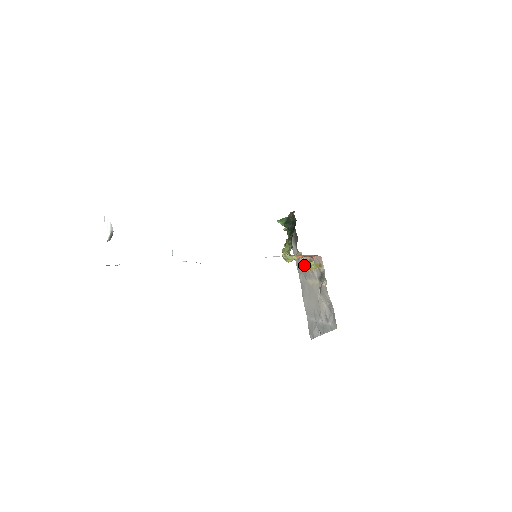
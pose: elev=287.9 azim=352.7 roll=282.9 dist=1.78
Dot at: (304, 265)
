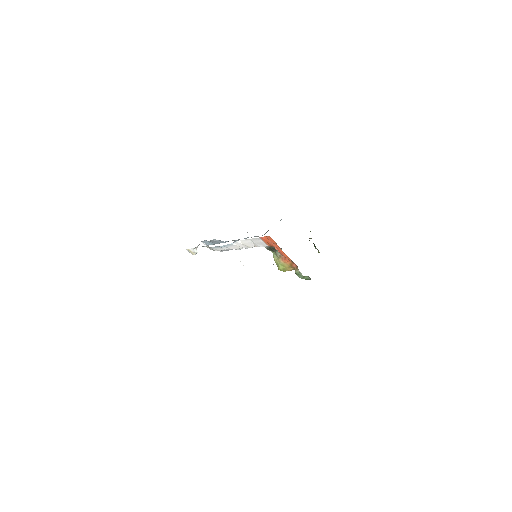
Dot at: occluded
